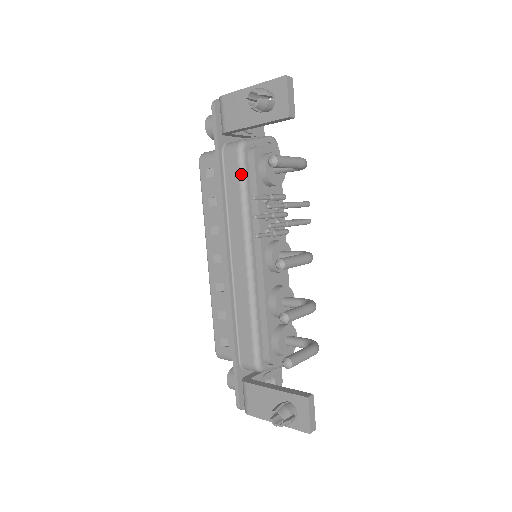
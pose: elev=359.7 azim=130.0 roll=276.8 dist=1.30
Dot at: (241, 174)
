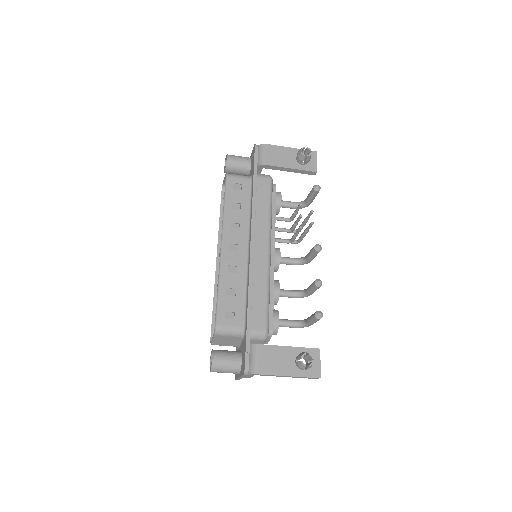
Dot at: (271, 193)
